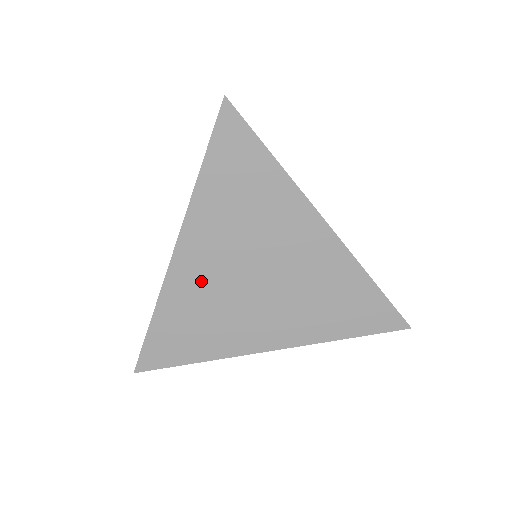
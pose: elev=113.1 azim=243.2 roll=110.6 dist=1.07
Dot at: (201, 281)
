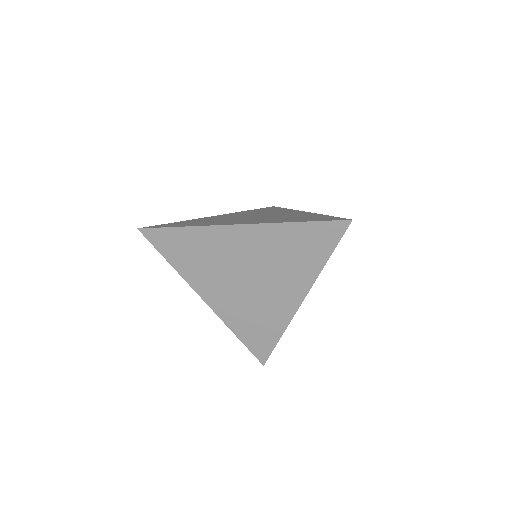
Dot at: (227, 247)
